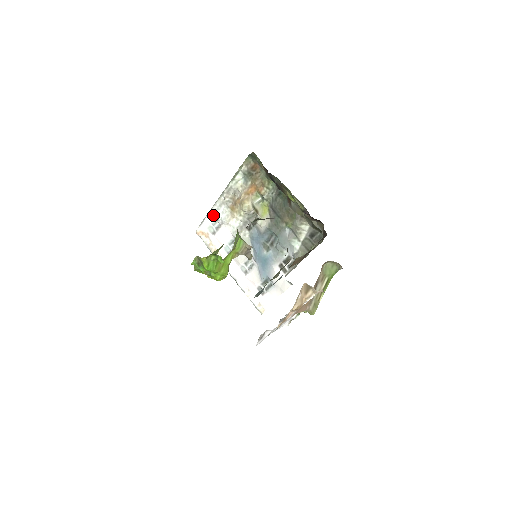
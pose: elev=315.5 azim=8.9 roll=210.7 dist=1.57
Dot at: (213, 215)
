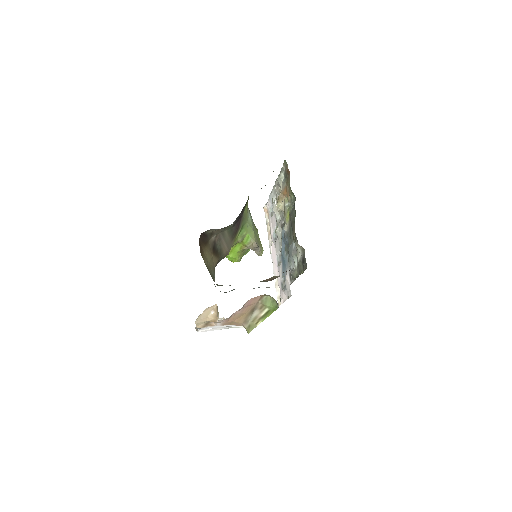
Dot at: (271, 199)
